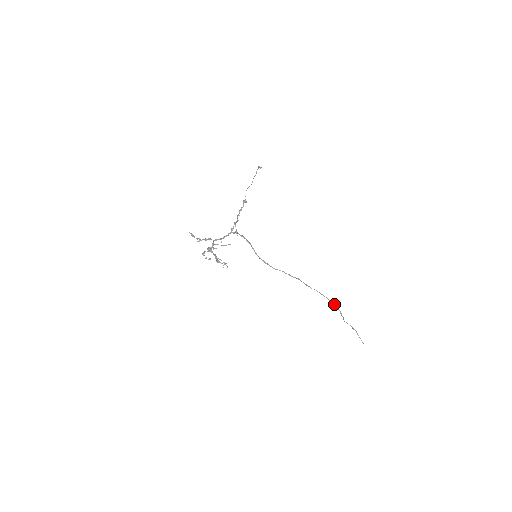
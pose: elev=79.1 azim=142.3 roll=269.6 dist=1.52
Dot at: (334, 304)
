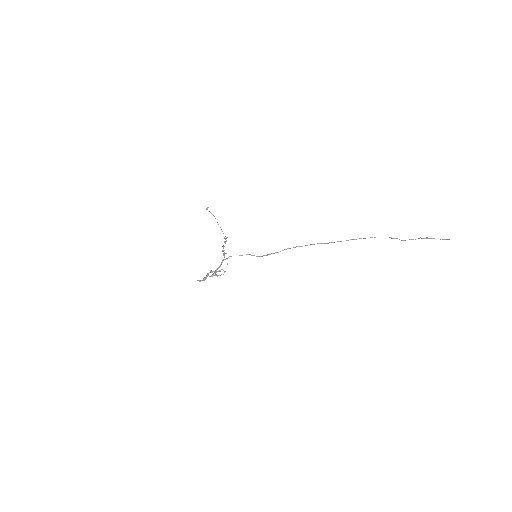
Dot at: (374, 237)
